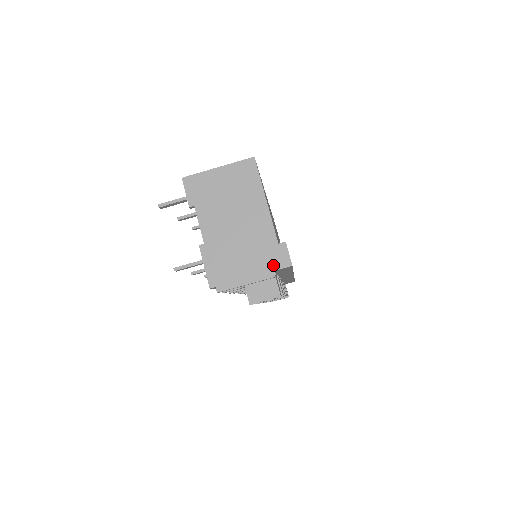
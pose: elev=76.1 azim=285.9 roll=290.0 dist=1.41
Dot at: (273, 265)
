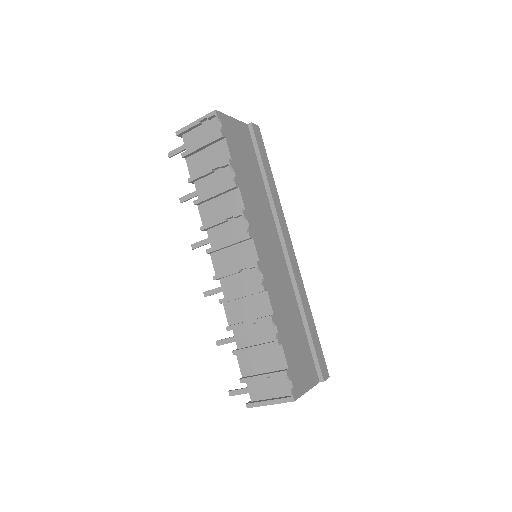
Dot at: occluded
